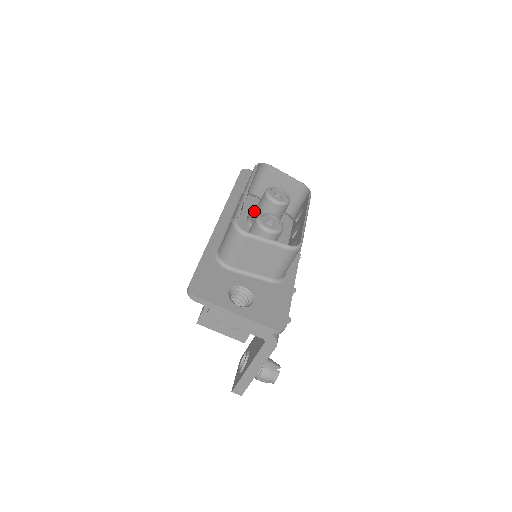
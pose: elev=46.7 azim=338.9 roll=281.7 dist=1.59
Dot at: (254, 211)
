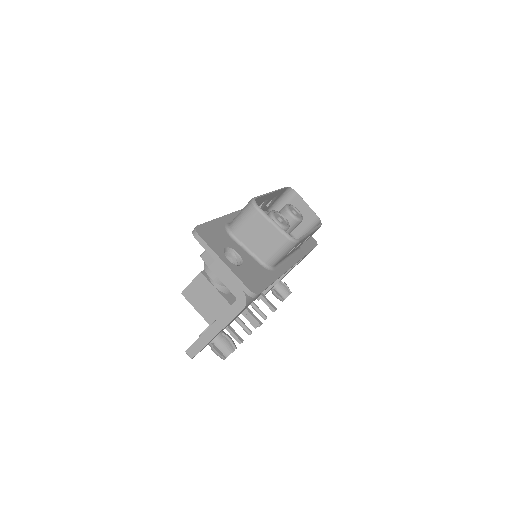
Dot at: occluded
